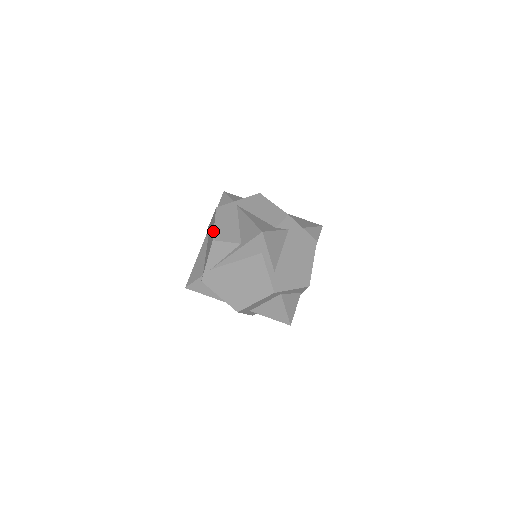
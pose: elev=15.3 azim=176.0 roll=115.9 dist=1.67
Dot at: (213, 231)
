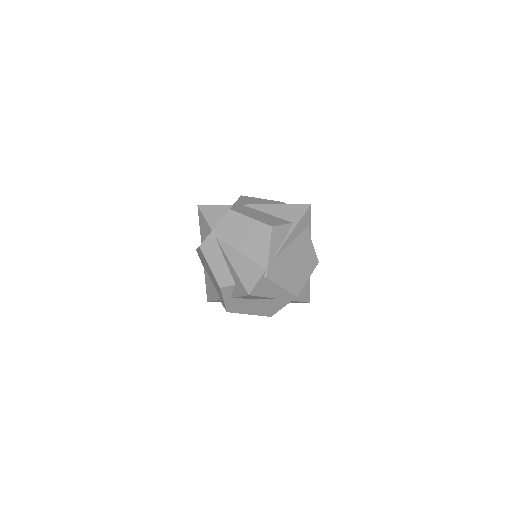
Dot at: (260, 222)
